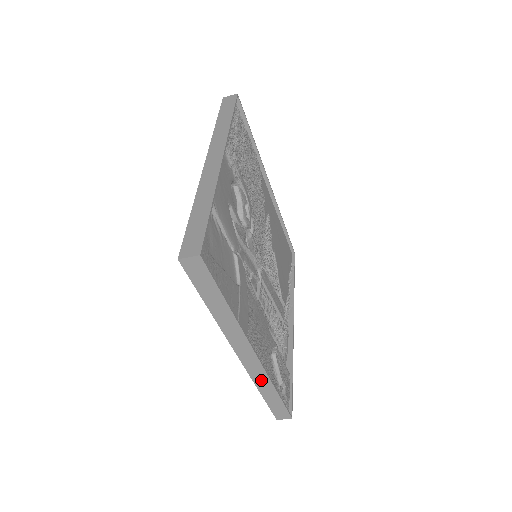
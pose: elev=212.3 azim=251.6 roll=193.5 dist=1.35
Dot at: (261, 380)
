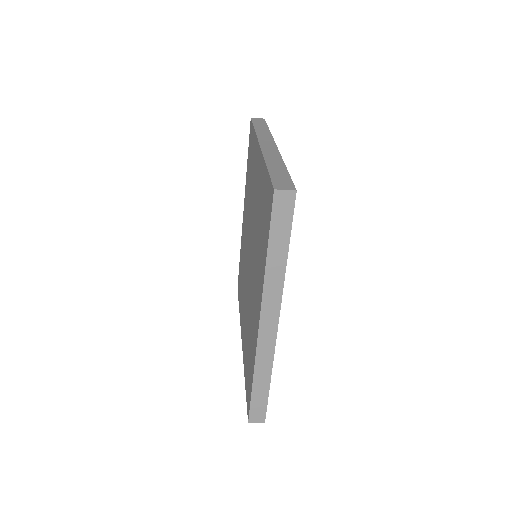
Dot at: (264, 361)
